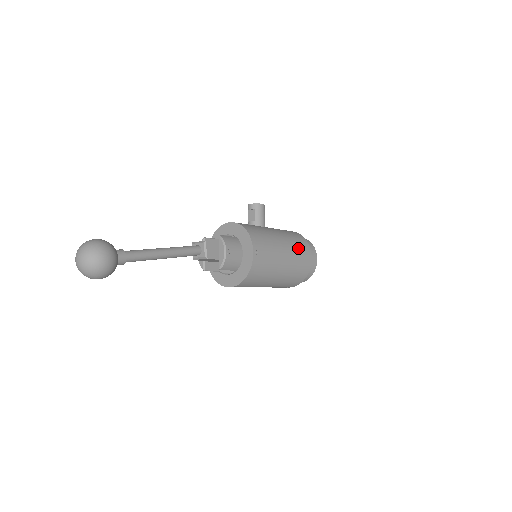
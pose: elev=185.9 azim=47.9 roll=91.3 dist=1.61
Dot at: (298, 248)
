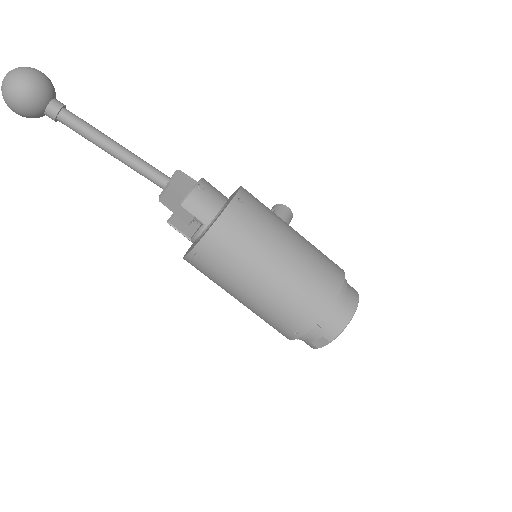
Dot at: (320, 257)
